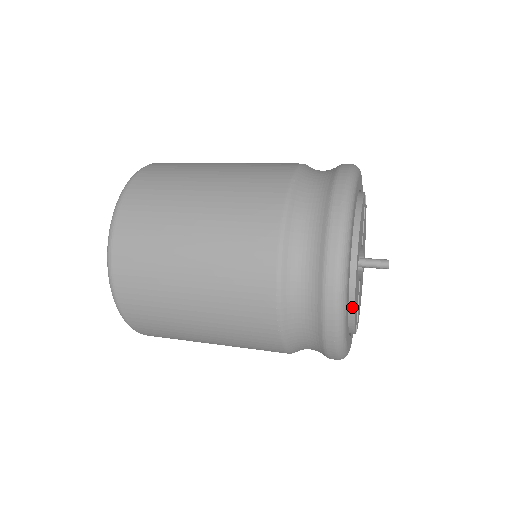
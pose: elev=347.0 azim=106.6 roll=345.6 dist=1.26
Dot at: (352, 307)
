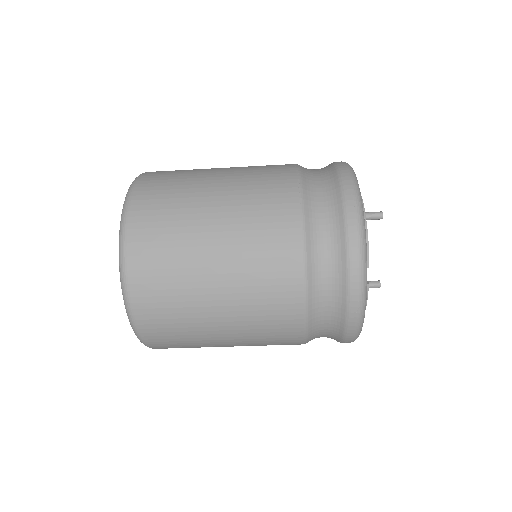
Dot at: occluded
